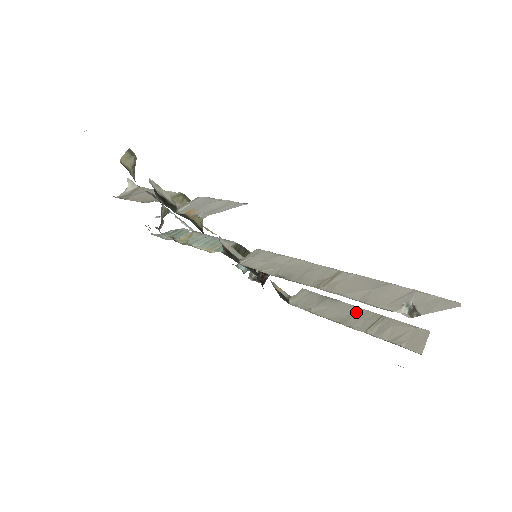
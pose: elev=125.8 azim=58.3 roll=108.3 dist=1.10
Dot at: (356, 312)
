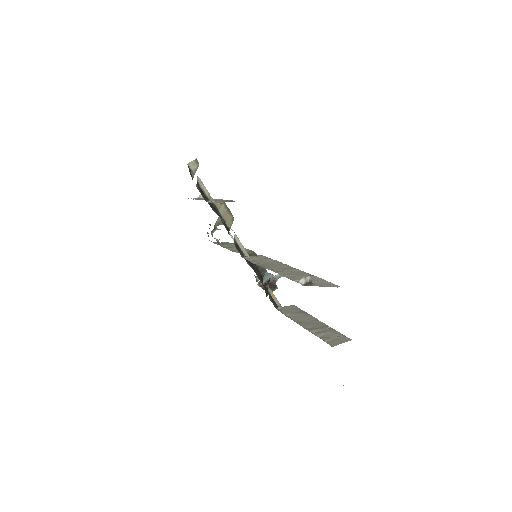
Dot at: (315, 322)
